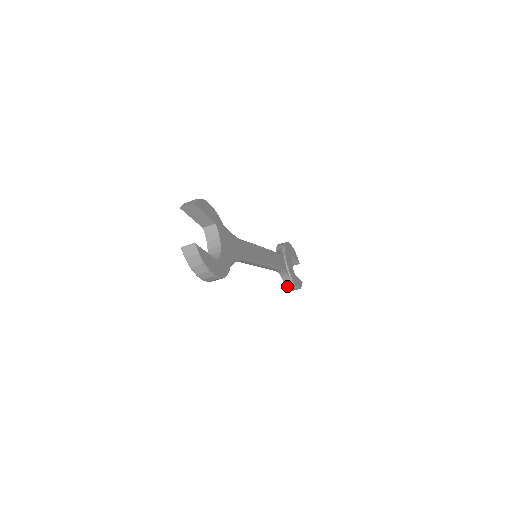
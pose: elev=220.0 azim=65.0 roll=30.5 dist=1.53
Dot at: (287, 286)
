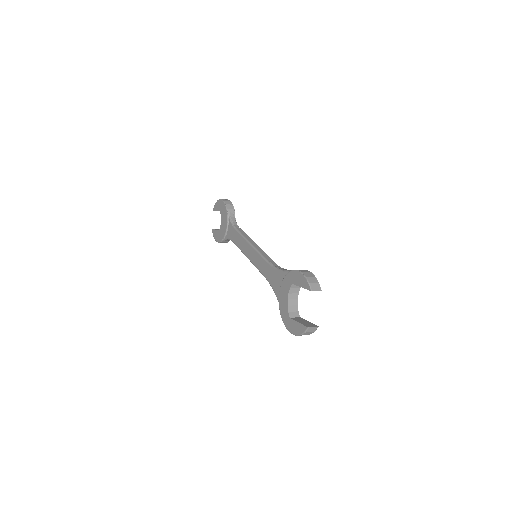
Dot at: (221, 242)
